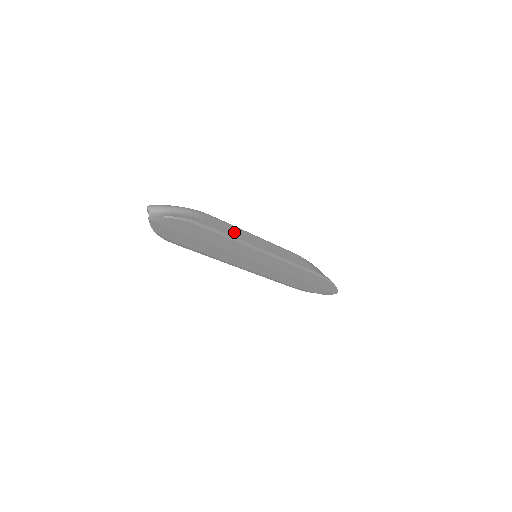
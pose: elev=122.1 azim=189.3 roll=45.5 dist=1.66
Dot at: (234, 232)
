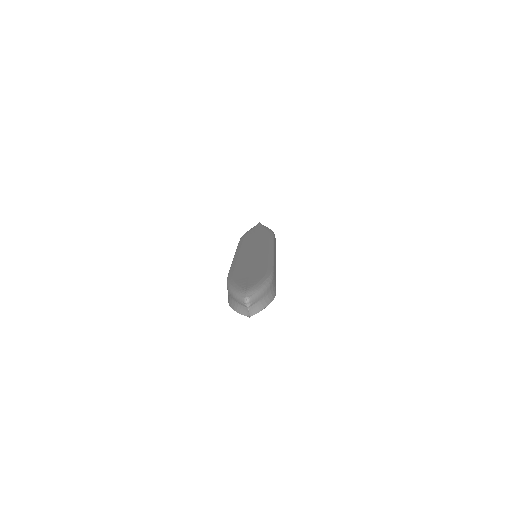
Dot at: (275, 269)
